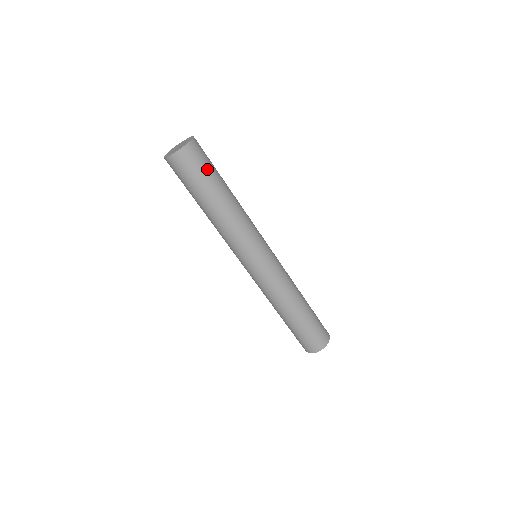
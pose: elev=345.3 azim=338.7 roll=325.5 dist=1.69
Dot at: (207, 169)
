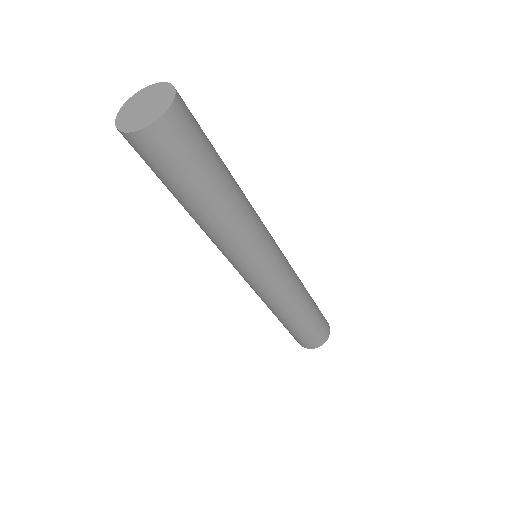
Dot at: (199, 153)
